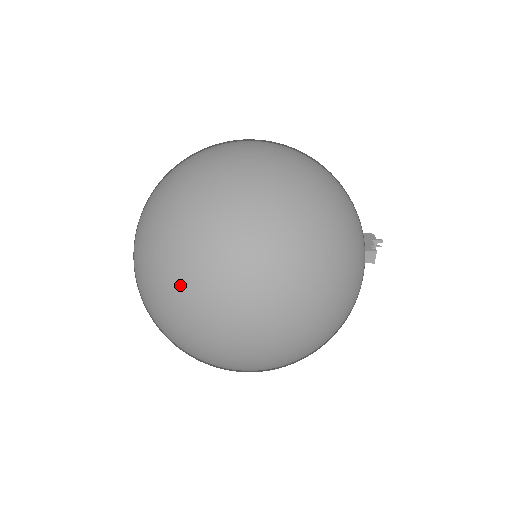
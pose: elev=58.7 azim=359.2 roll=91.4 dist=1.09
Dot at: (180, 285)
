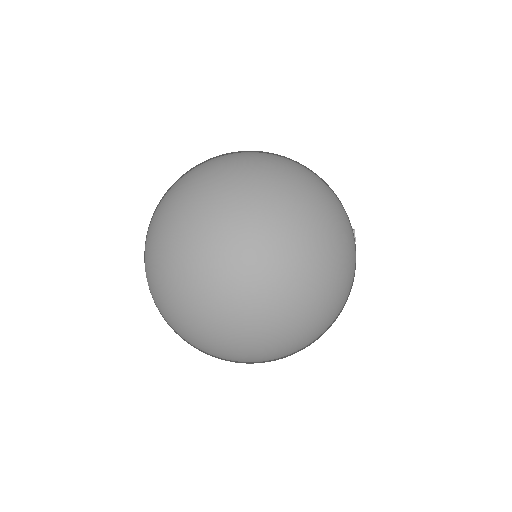
Dot at: (211, 253)
